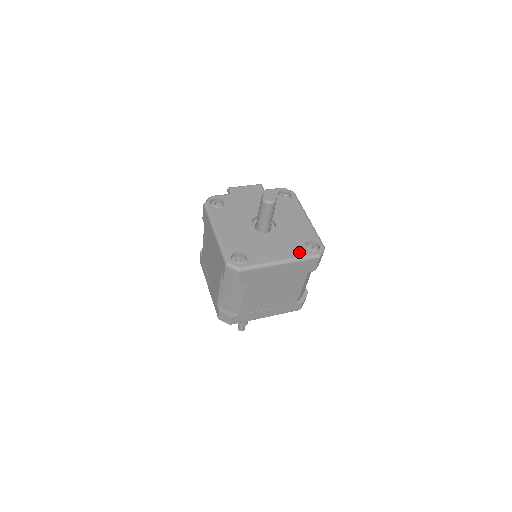
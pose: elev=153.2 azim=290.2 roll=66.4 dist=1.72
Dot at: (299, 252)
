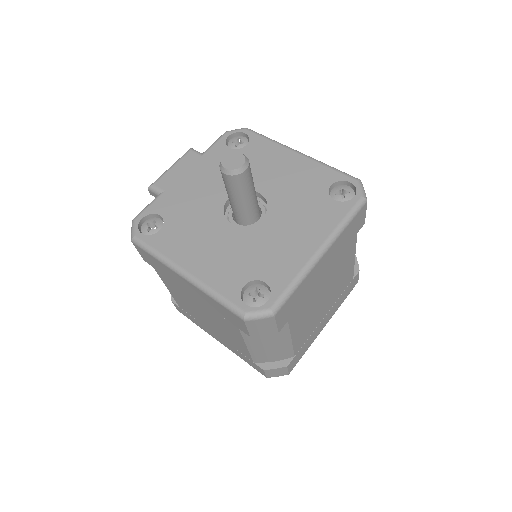
Dot at: (333, 215)
